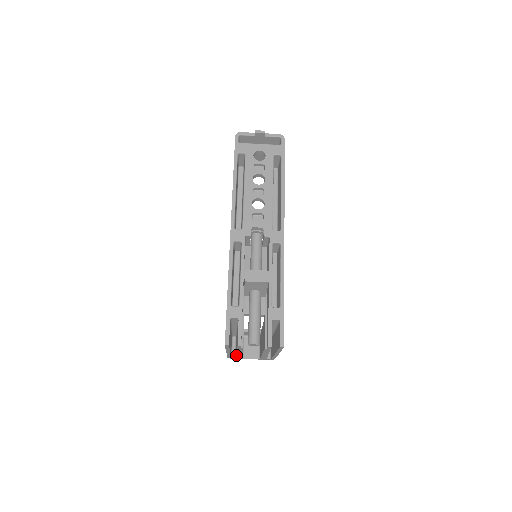
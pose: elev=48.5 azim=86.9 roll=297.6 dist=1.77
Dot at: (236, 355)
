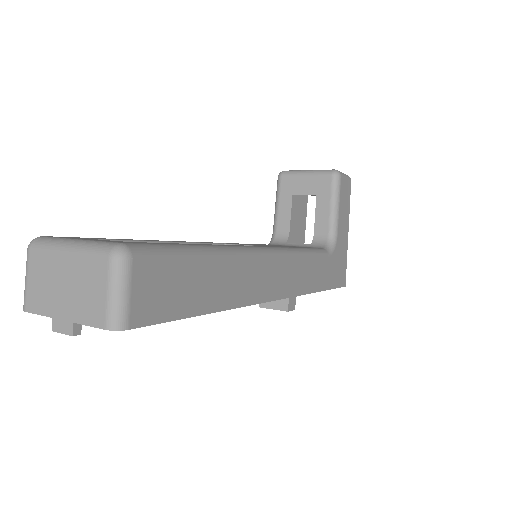
Dot at: occluded
